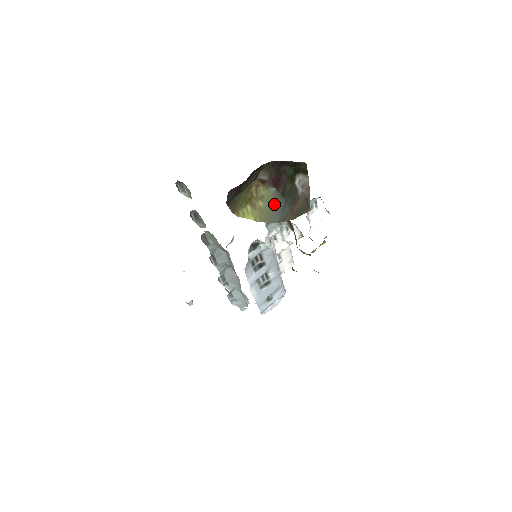
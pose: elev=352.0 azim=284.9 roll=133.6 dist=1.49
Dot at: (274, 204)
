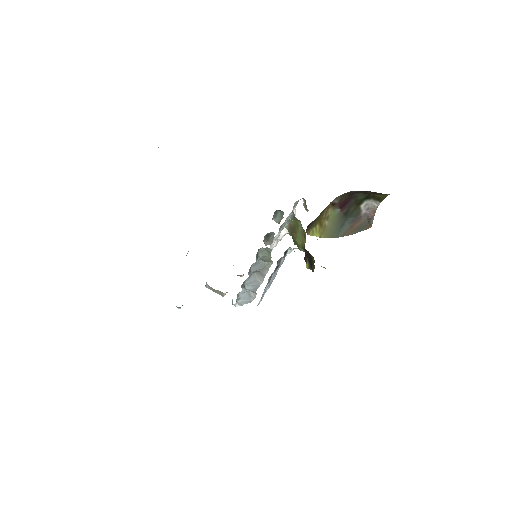
Dot at: (337, 222)
